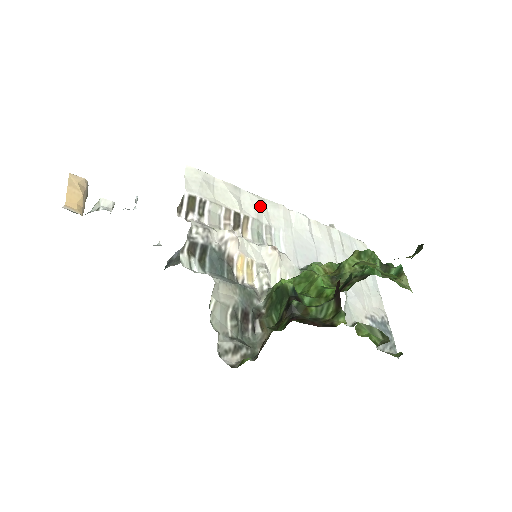
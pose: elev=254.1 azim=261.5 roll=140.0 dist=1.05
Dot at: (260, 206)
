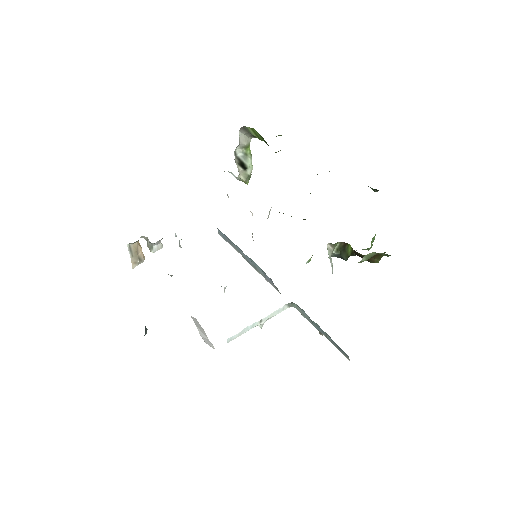
Dot at: occluded
